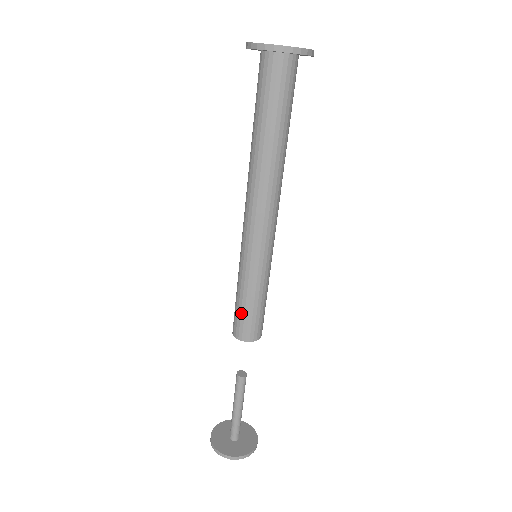
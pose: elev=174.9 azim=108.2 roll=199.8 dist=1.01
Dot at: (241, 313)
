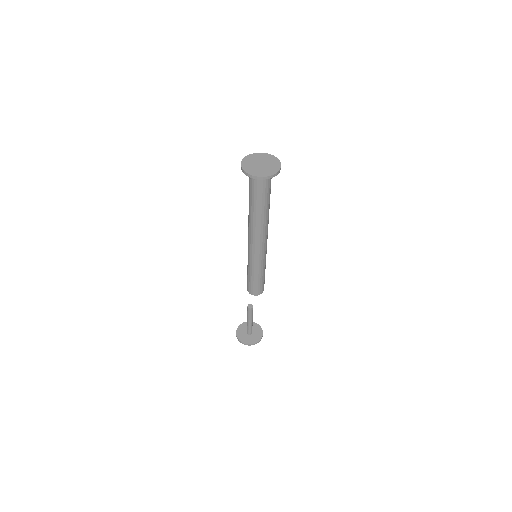
Dot at: (247, 279)
